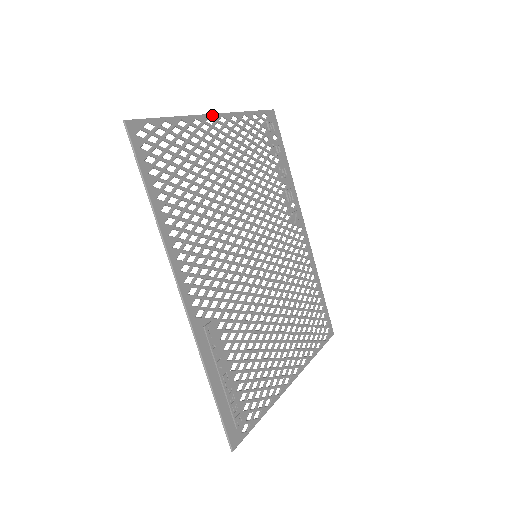
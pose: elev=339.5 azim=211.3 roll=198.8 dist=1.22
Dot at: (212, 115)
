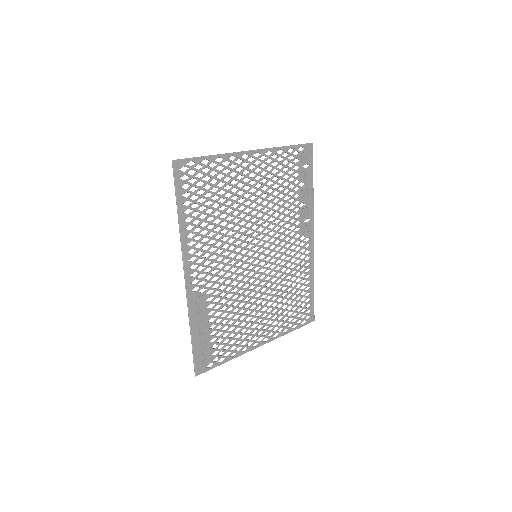
Dot at: (248, 152)
